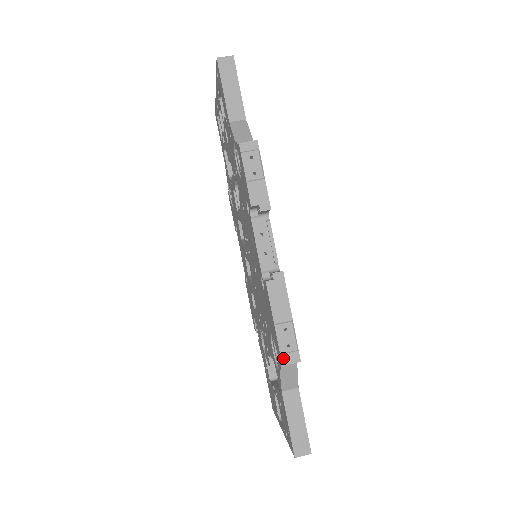
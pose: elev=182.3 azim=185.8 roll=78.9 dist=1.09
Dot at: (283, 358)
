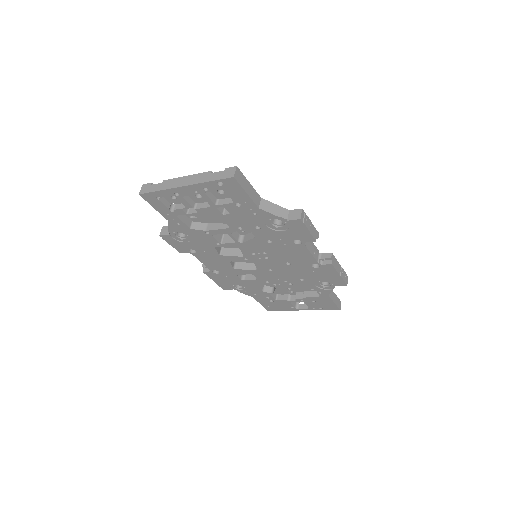
Dot at: (346, 283)
